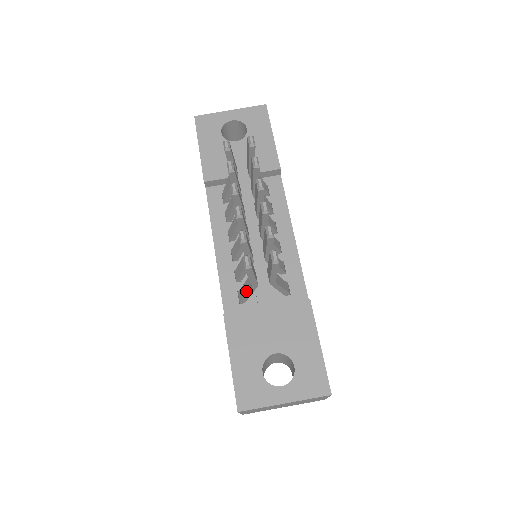
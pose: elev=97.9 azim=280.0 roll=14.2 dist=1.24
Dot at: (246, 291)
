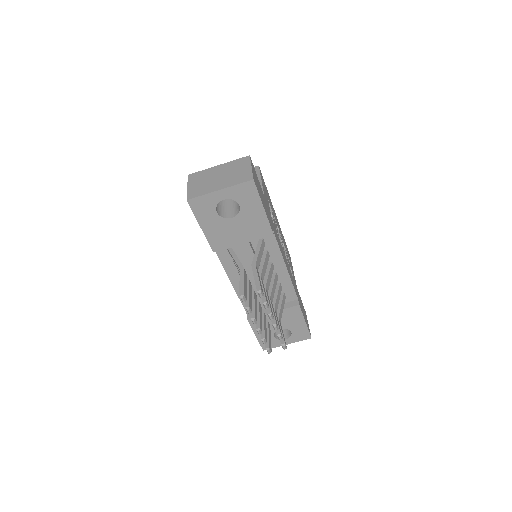
Dot at: occluded
